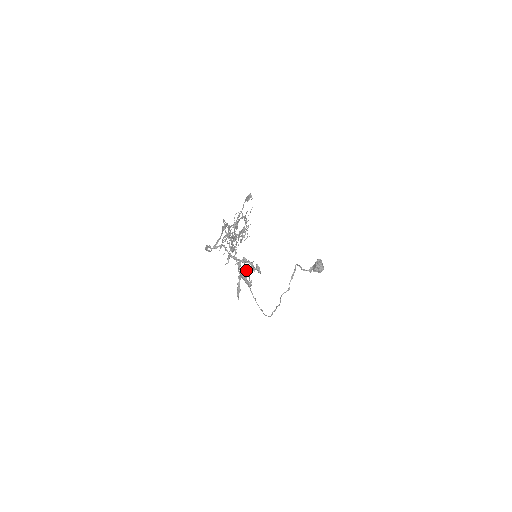
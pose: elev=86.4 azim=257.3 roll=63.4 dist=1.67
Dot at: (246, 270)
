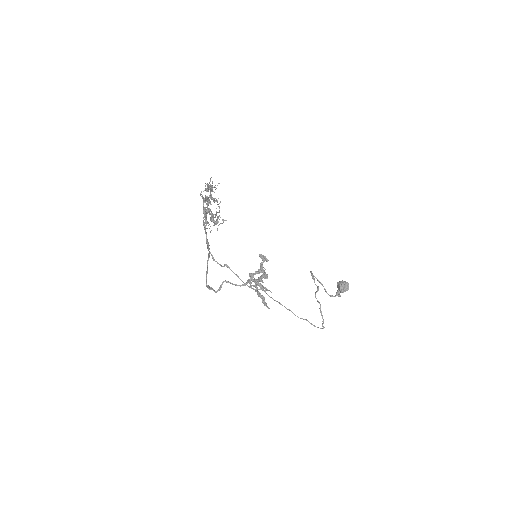
Dot at: (261, 287)
